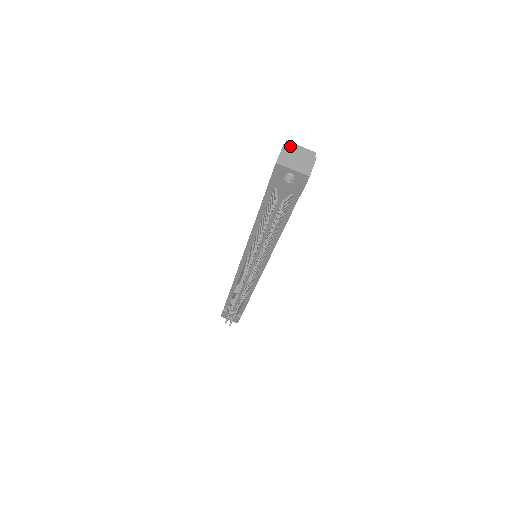
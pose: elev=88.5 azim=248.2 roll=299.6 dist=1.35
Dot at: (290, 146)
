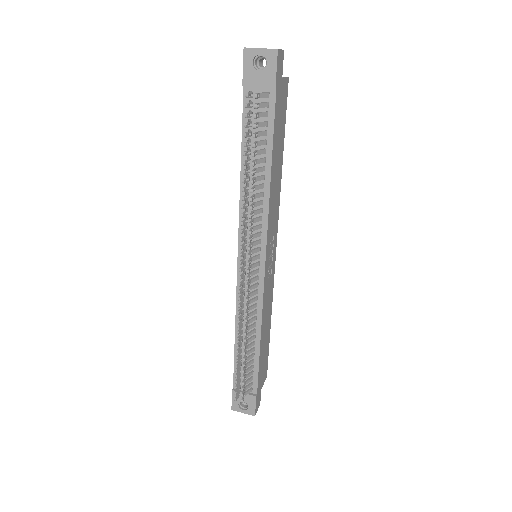
Dot at: occluded
